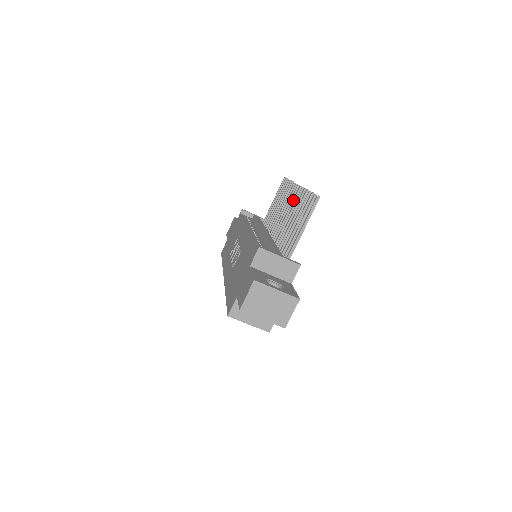
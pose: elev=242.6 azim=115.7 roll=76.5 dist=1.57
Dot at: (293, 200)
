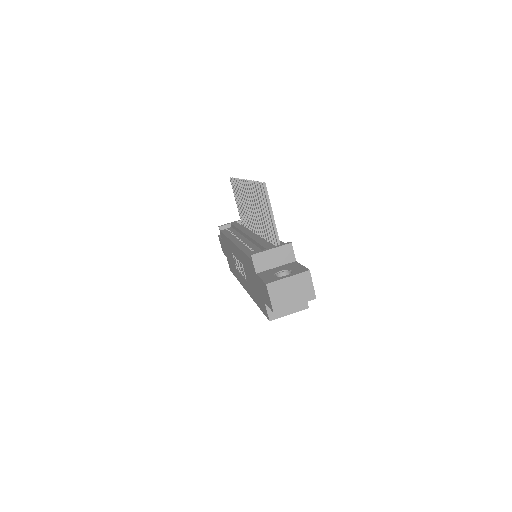
Dot at: (249, 195)
